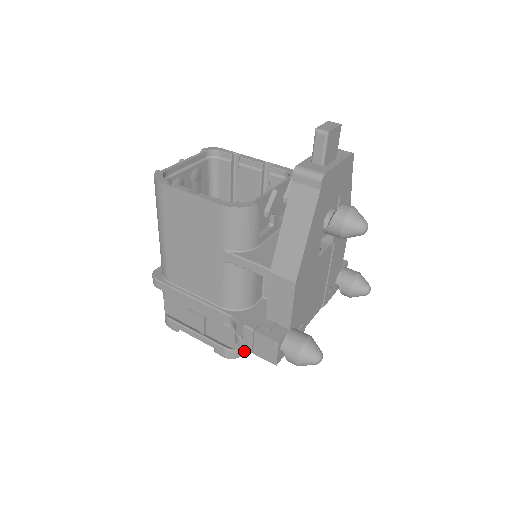
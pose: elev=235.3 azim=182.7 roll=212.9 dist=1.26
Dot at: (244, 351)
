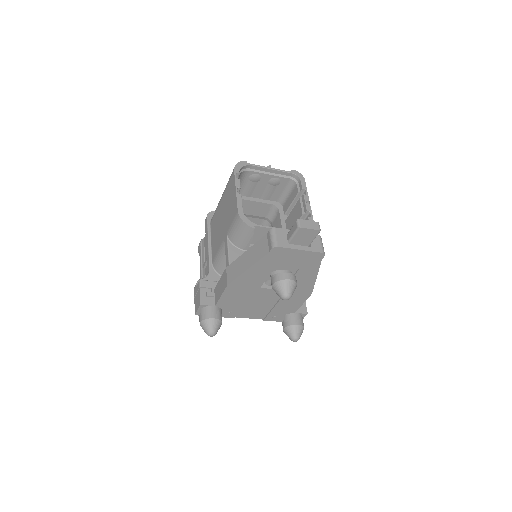
Dot at: occluded
